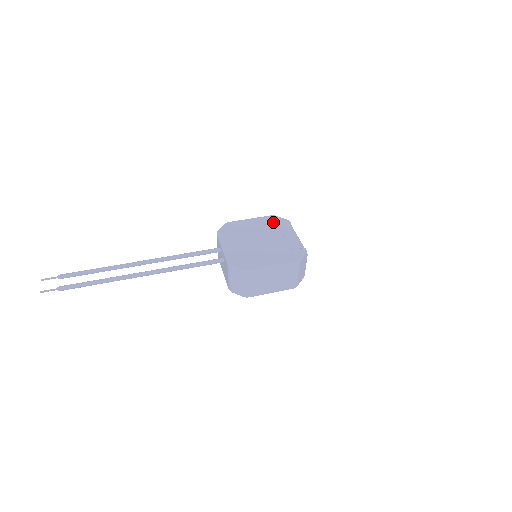
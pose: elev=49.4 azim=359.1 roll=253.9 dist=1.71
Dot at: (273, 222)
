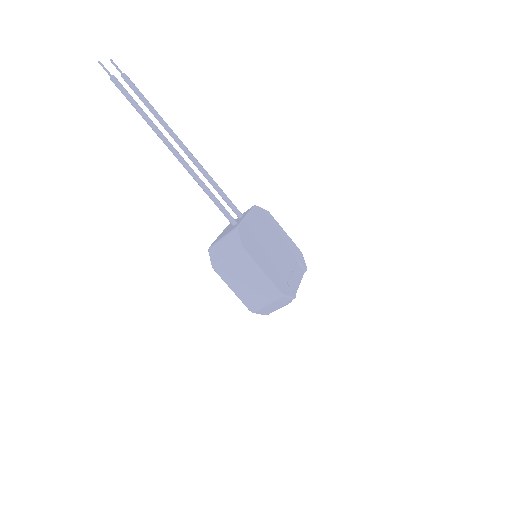
Dot at: (296, 254)
